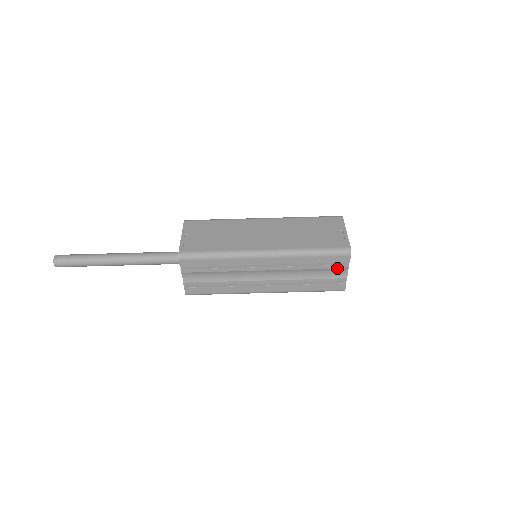
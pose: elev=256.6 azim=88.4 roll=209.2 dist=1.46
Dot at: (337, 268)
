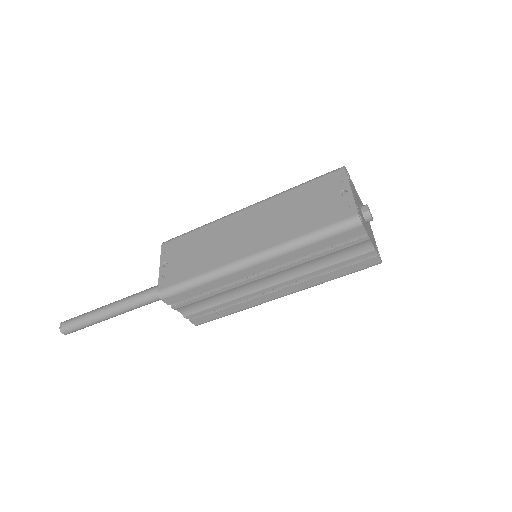
Dot at: (353, 244)
